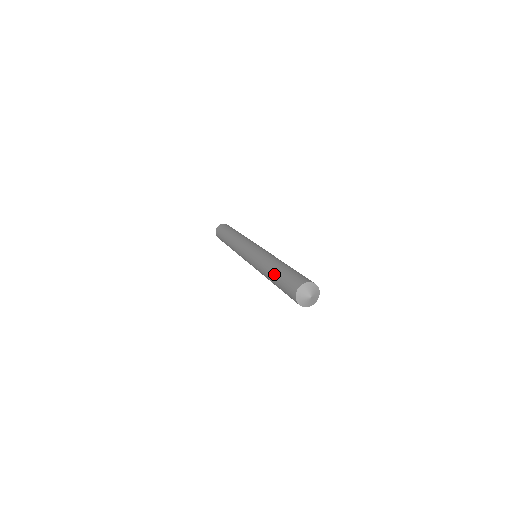
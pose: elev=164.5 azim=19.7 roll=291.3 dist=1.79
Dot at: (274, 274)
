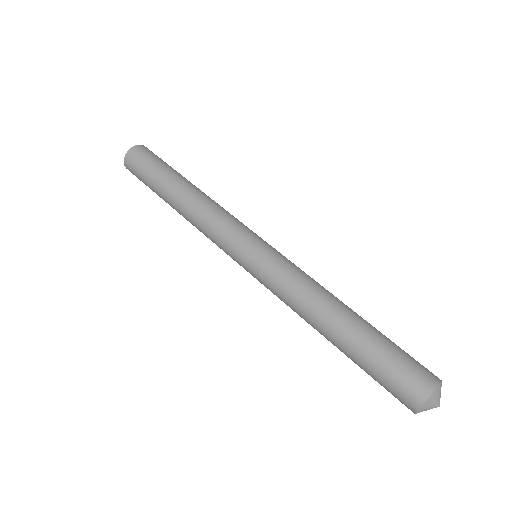
Dot at: (342, 348)
